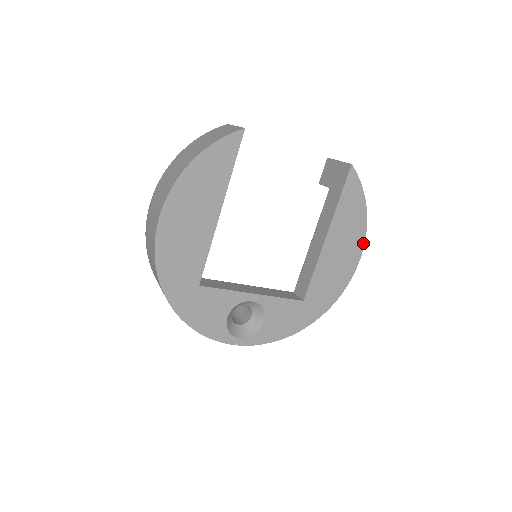
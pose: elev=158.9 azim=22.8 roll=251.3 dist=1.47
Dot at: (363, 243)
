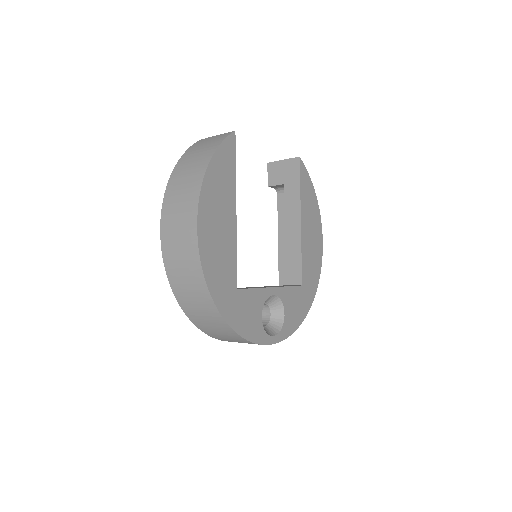
Dot at: (321, 224)
